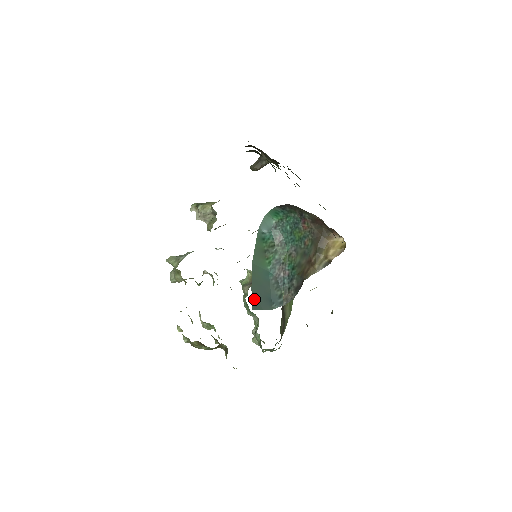
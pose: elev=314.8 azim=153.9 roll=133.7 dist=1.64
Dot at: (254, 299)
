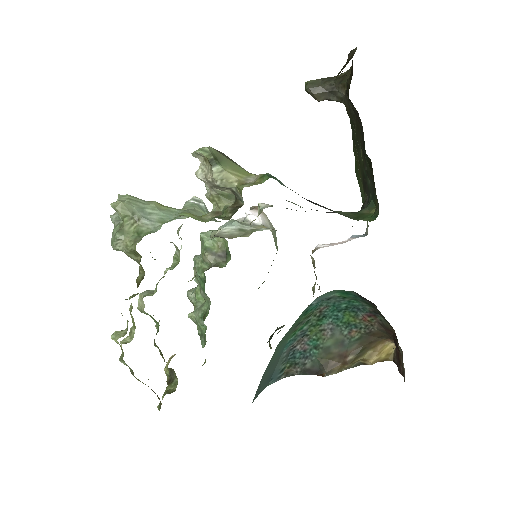
Dot at: (258, 388)
